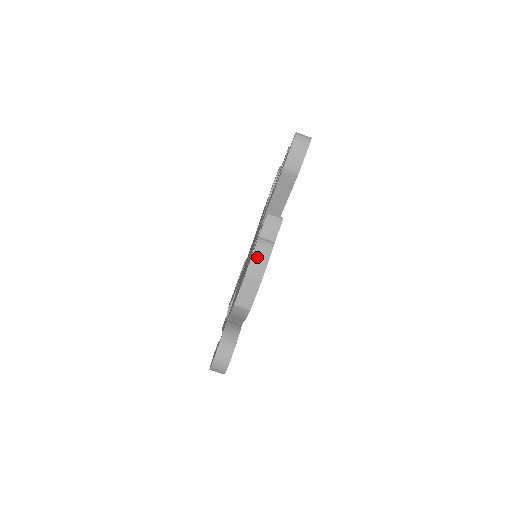
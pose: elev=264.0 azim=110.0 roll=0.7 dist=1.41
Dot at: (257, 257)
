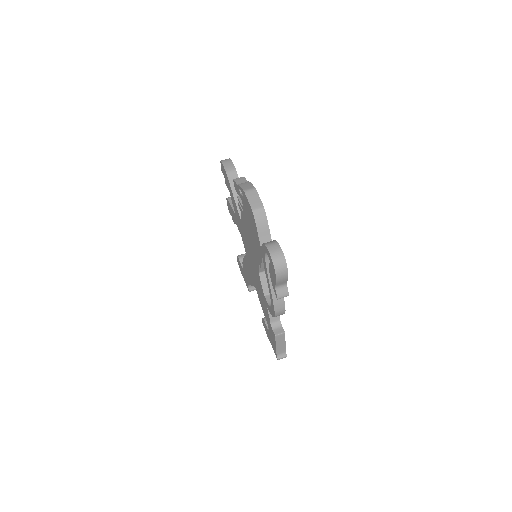
Dot at: (244, 186)
